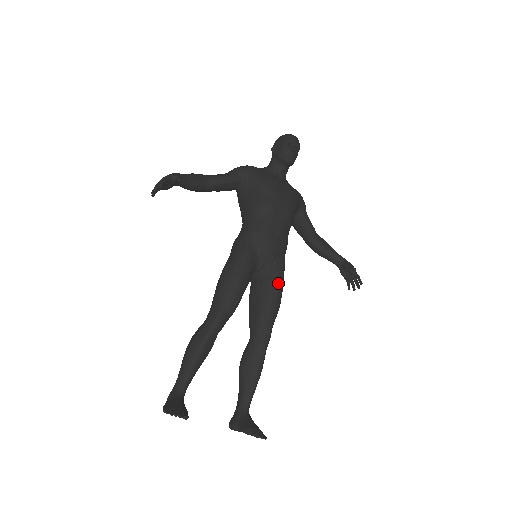
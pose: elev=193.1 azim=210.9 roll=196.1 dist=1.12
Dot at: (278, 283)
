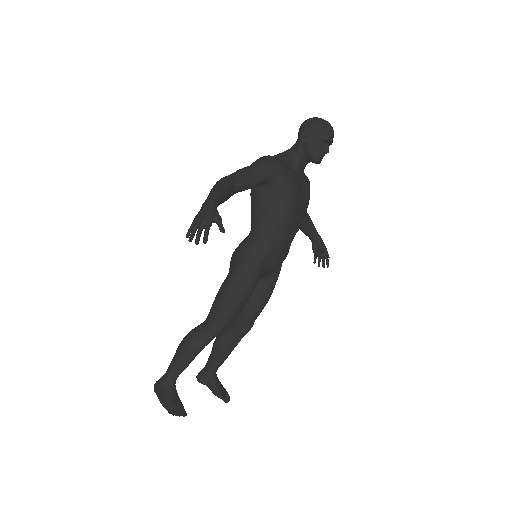
Dot at: (272, 290)
